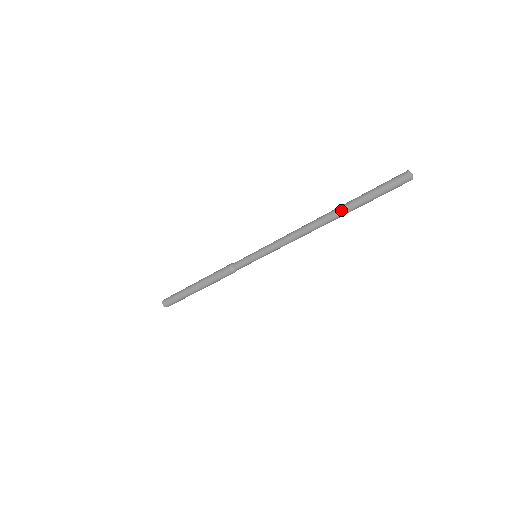
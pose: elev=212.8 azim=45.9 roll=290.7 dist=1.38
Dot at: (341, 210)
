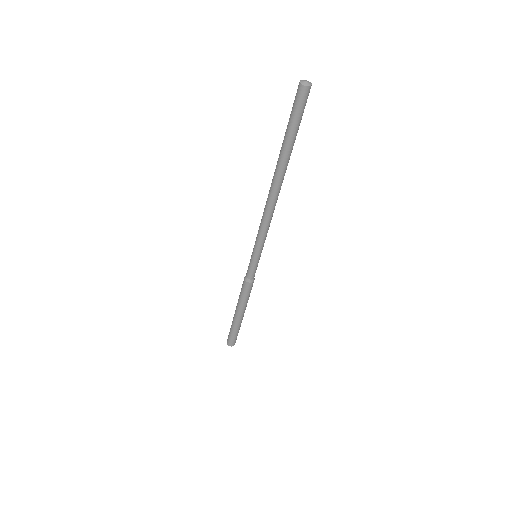
Dot at: (277, 162)
